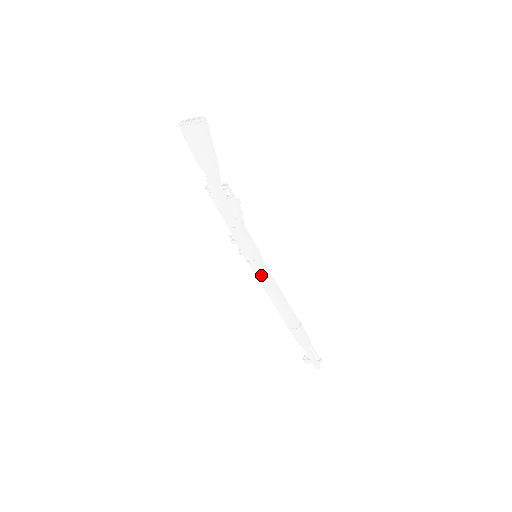
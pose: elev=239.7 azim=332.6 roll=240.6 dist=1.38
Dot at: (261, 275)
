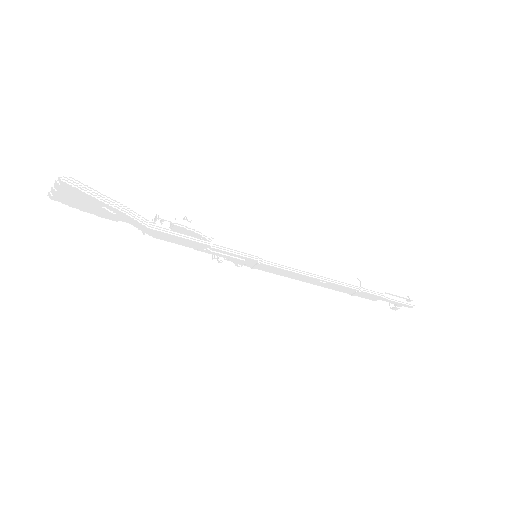
Dot at: (277, 270)
